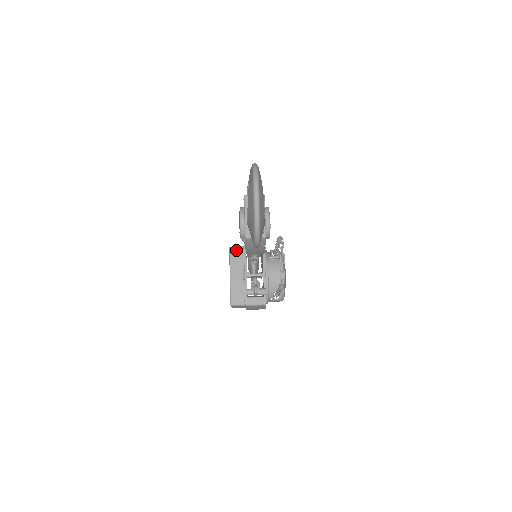
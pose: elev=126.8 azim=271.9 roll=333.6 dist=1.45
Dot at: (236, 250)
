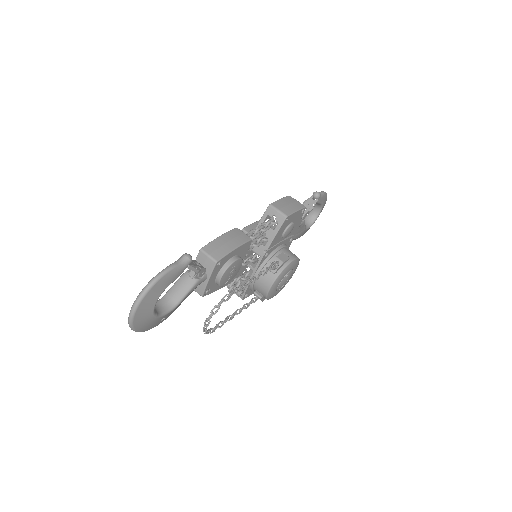
Dot at: occluded
